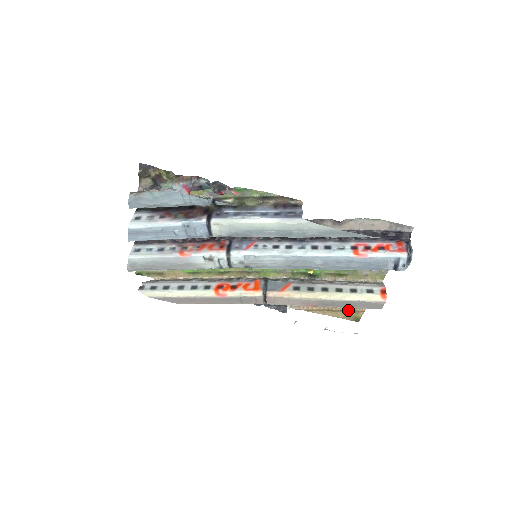
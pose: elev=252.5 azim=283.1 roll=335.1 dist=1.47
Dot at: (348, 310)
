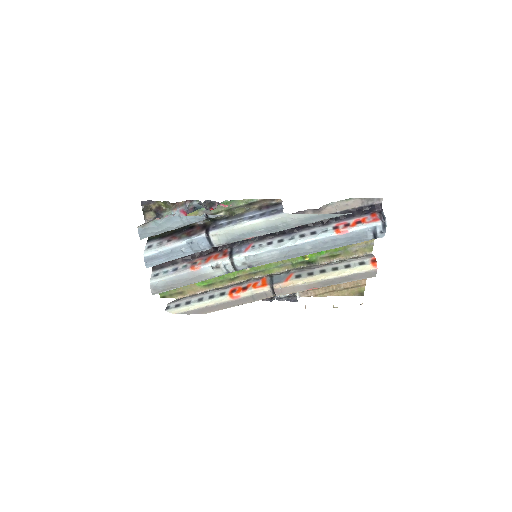
Dot at: (351, 287)
